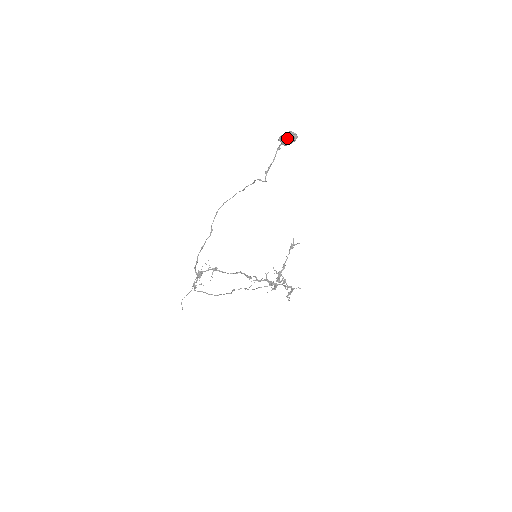
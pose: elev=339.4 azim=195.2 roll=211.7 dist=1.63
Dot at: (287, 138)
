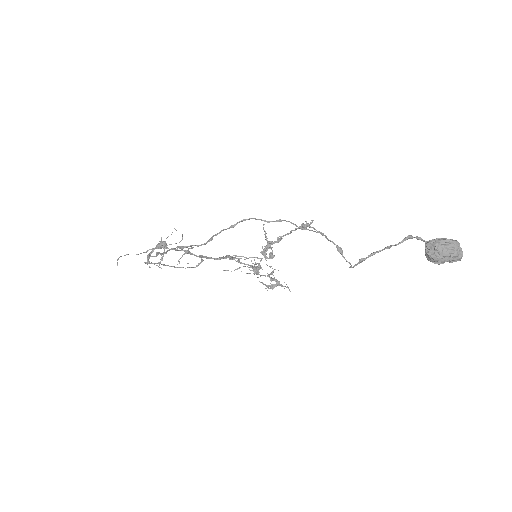
Dot at: (444, 258)
